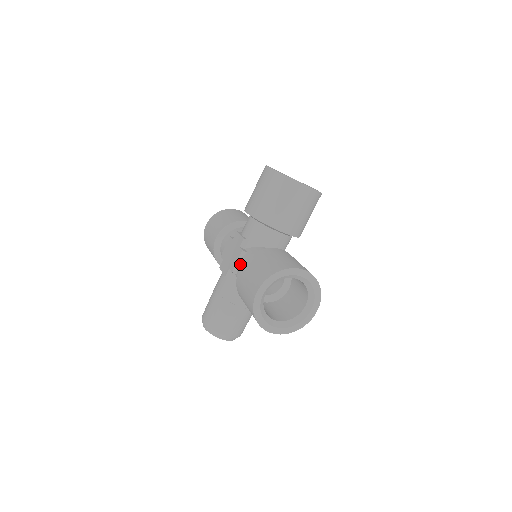
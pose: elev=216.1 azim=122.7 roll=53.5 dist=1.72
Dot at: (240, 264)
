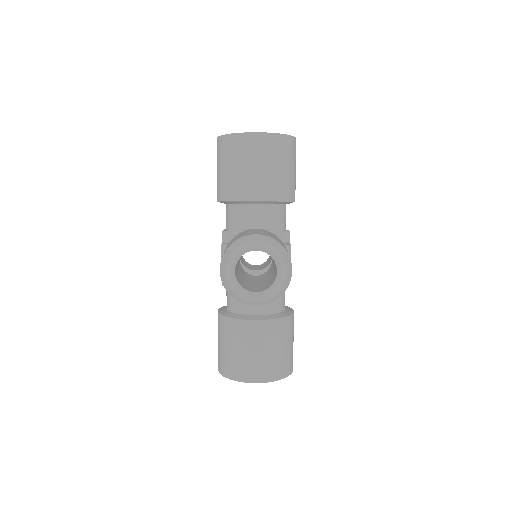
Dot at: (226, 225)
